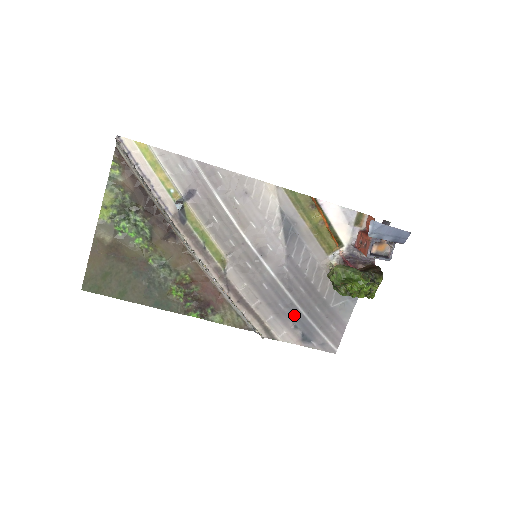
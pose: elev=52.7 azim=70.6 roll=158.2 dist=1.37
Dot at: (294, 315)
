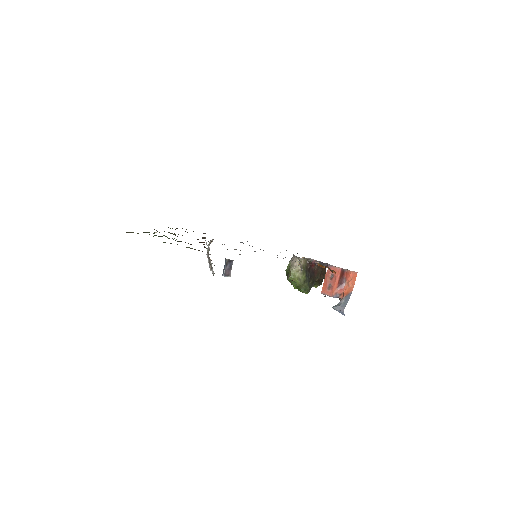
Dot at: occluded
